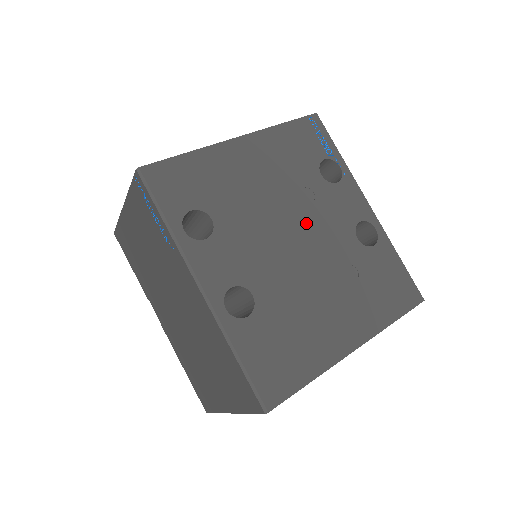
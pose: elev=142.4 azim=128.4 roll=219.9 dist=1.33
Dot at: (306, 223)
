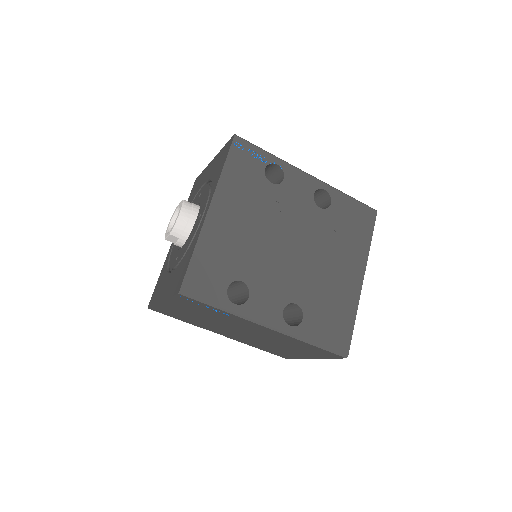
Dot at: (288, 228)
